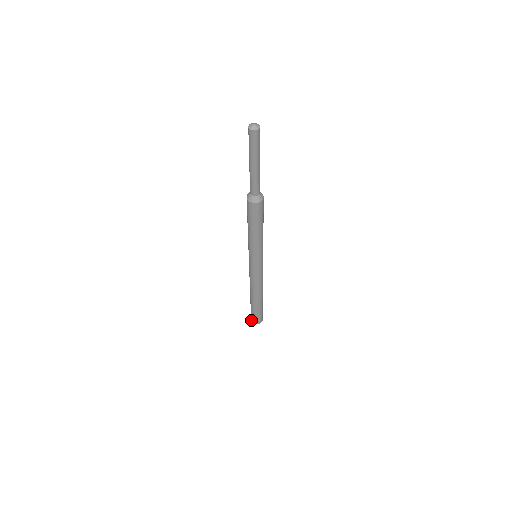
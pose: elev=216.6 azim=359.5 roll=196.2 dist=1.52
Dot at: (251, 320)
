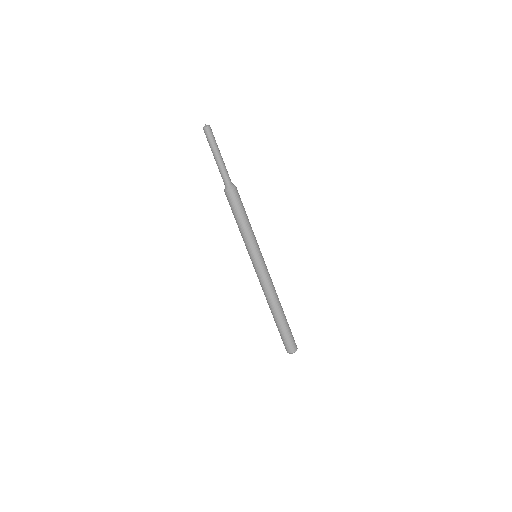
Dot at: (287, 352)
